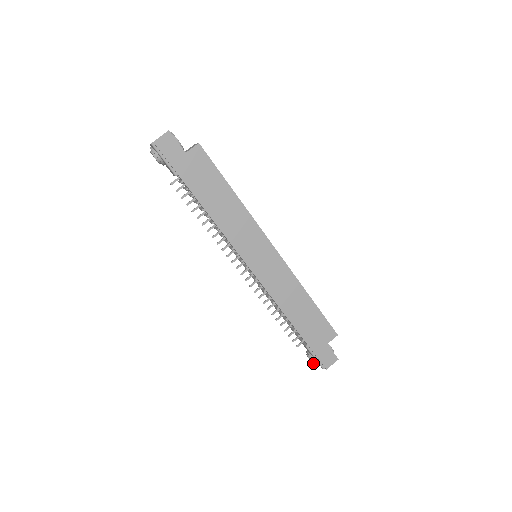
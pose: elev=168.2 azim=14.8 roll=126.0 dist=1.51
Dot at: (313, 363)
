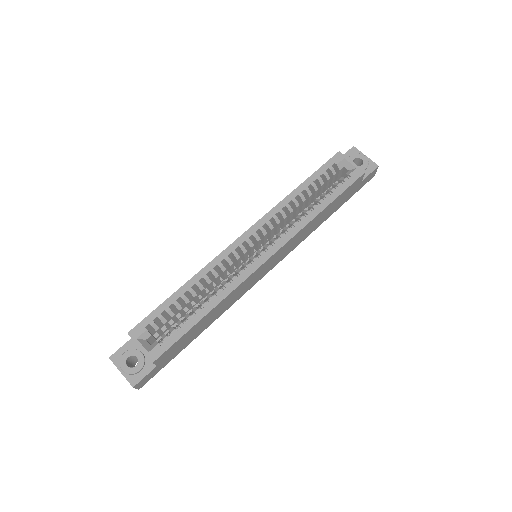
Dot at: occluded
